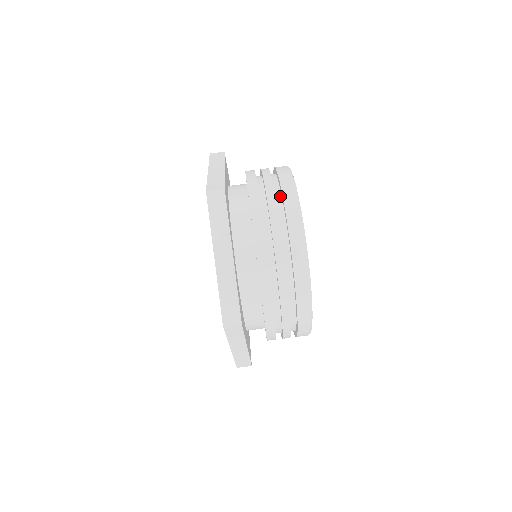
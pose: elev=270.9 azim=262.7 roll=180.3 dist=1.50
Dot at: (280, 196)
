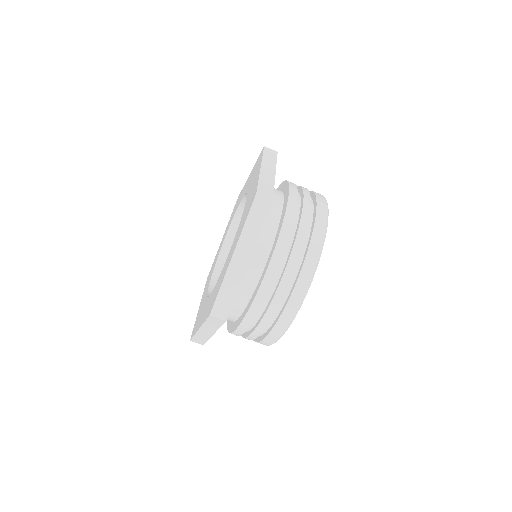
Dot at: (281, 307)
